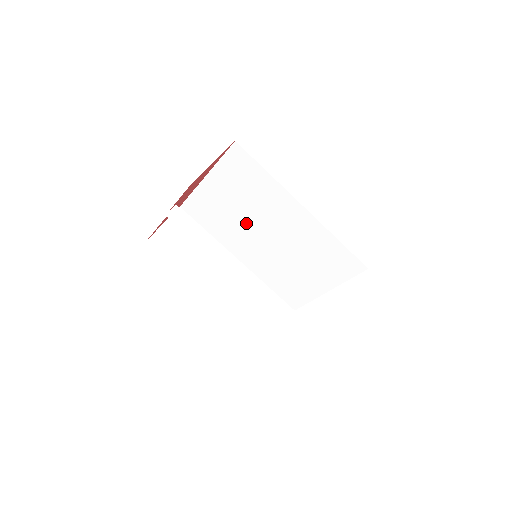
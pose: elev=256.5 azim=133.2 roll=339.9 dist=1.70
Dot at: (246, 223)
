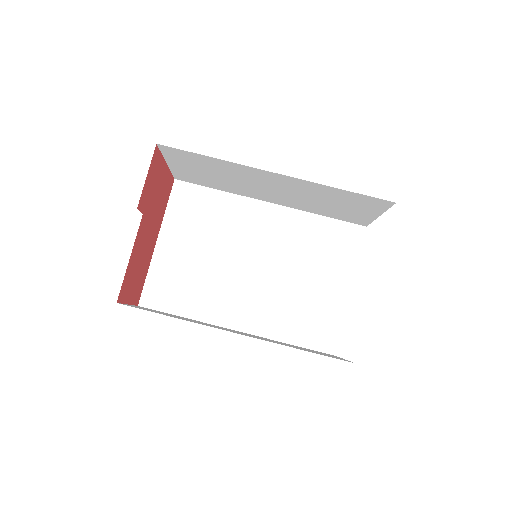
Dot at: (223, 268)
